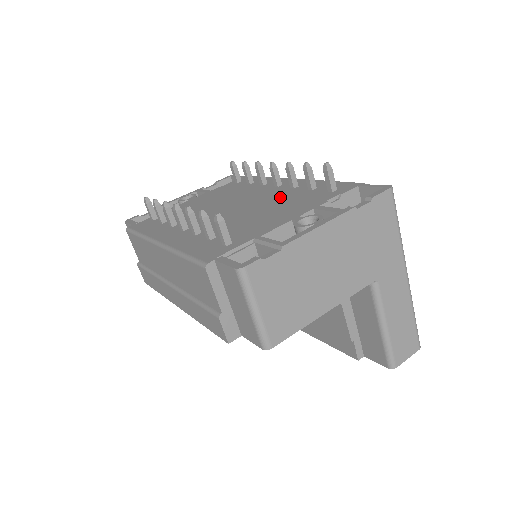
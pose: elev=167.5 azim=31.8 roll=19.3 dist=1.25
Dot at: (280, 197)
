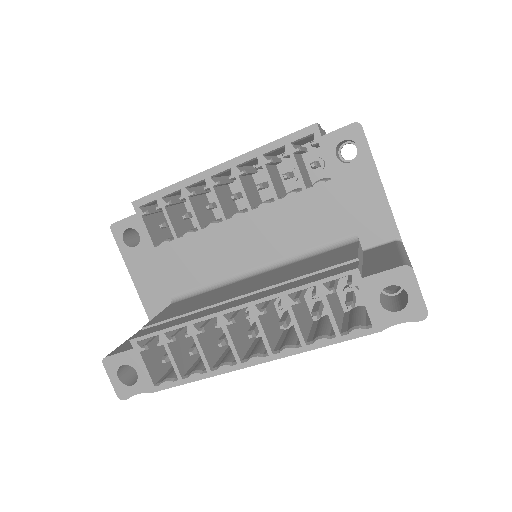
Dot at: occluded
